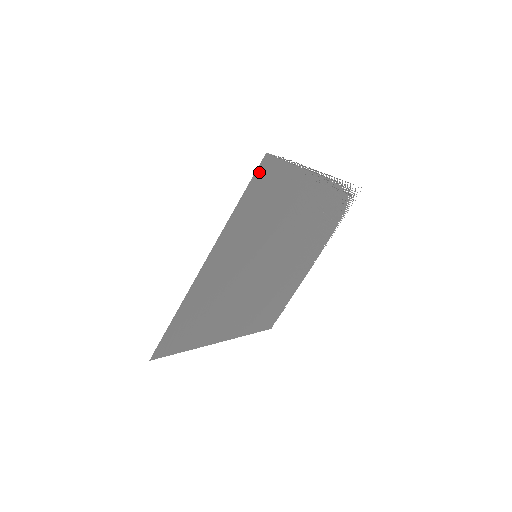
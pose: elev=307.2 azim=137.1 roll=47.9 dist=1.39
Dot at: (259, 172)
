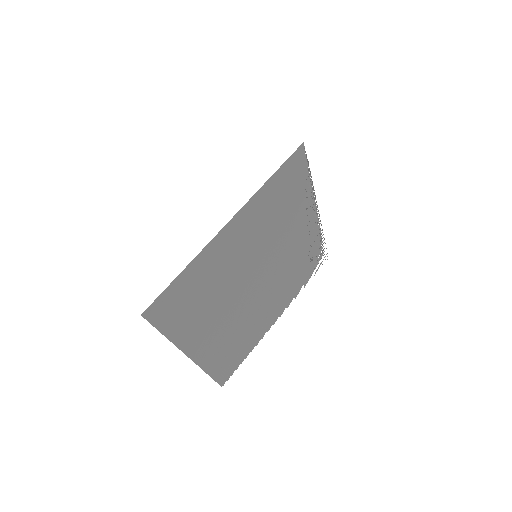
Dot at: (293, 157)
